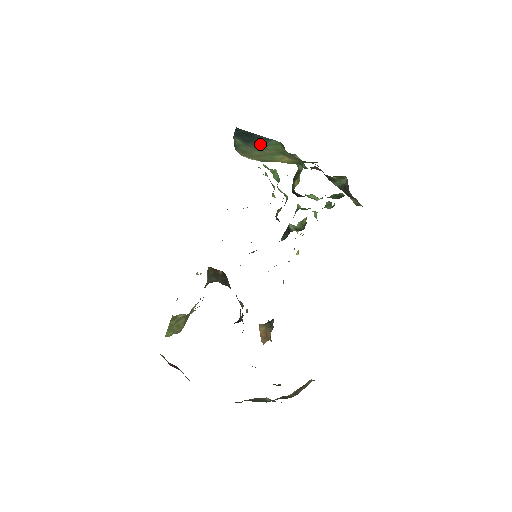
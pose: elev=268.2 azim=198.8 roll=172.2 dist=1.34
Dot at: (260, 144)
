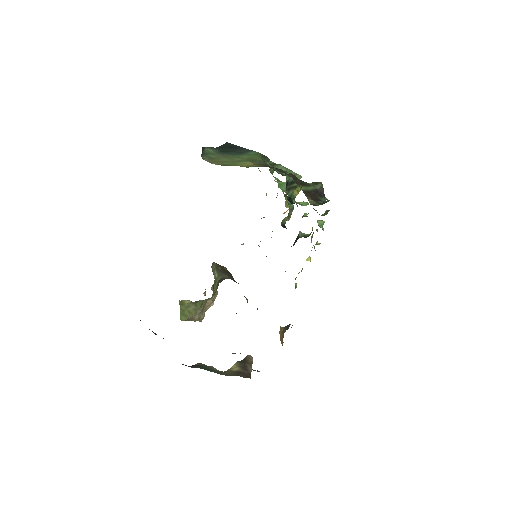
Dot at: (237, 154)
